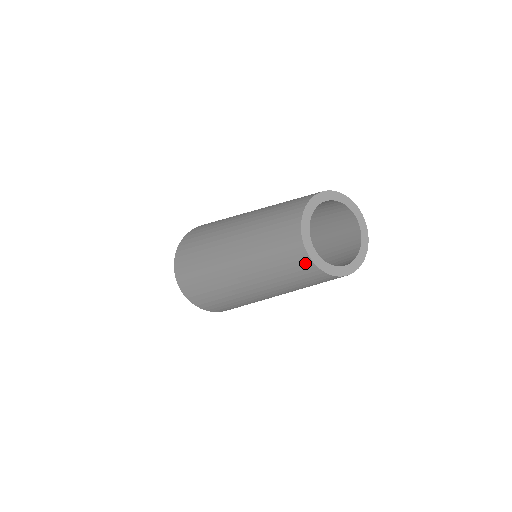
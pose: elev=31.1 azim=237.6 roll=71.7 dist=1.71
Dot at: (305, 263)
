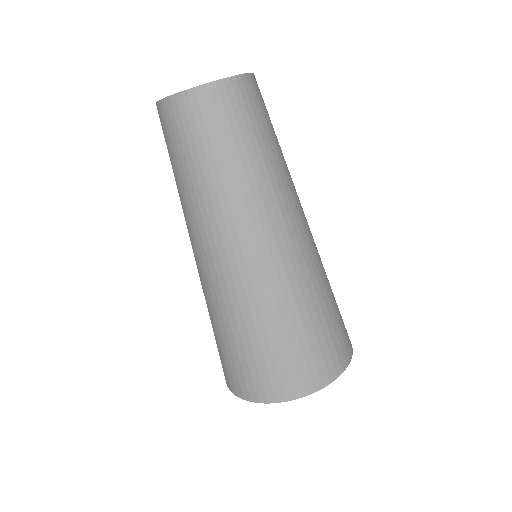
Dot at: (177, 108)
